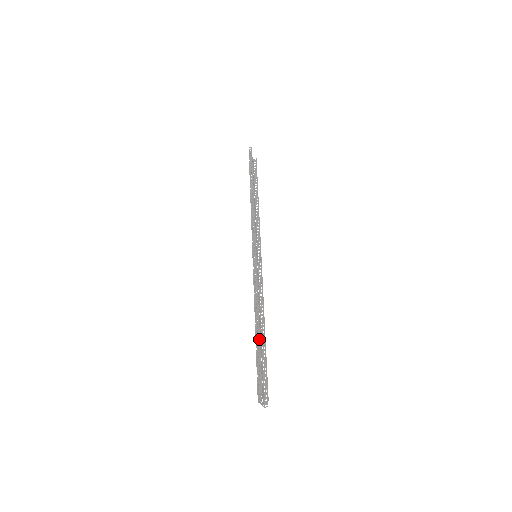
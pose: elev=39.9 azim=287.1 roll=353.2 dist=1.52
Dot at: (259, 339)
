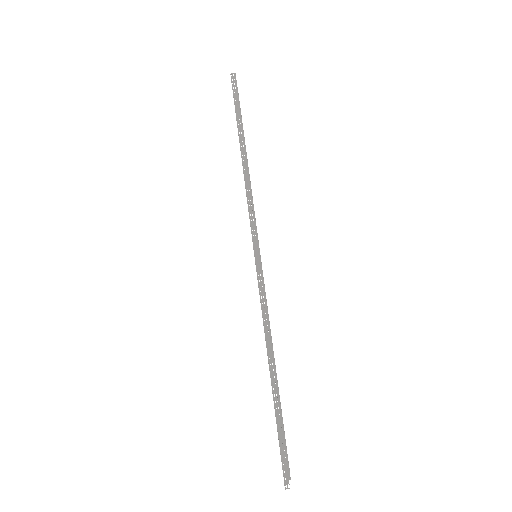
Dot at: (278, 394)
